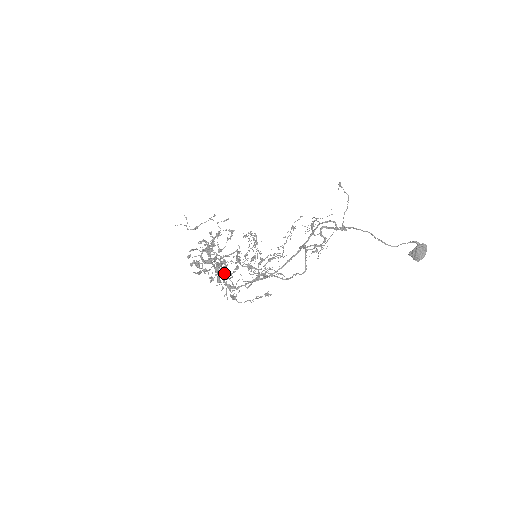
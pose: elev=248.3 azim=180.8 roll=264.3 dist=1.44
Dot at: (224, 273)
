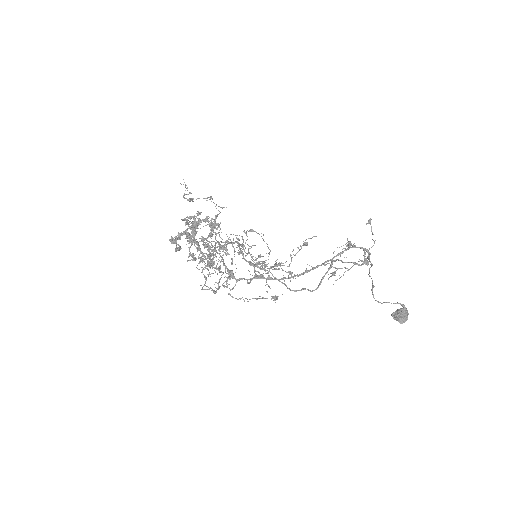
Dot at: occluded
